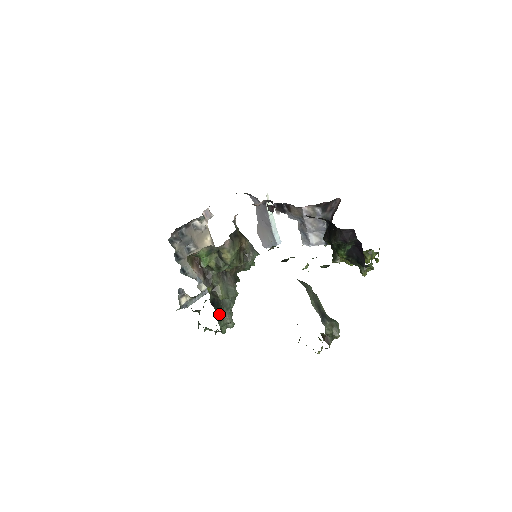
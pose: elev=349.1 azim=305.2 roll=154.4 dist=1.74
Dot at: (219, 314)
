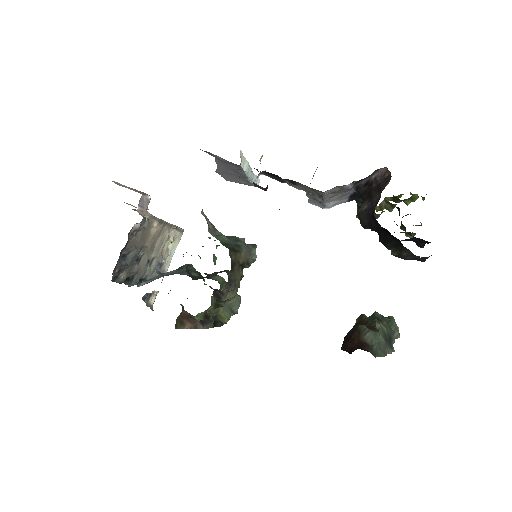
Dot at: (222, 322)
